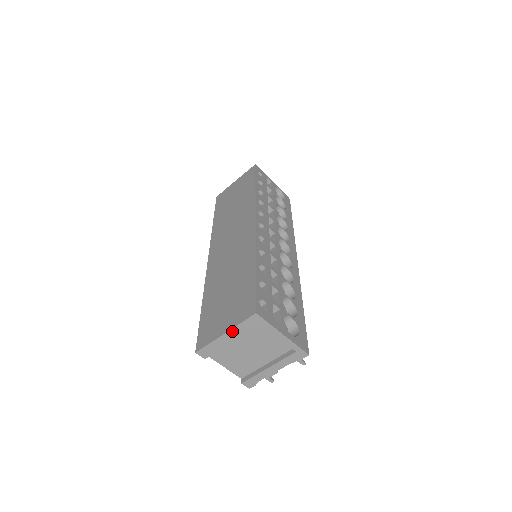
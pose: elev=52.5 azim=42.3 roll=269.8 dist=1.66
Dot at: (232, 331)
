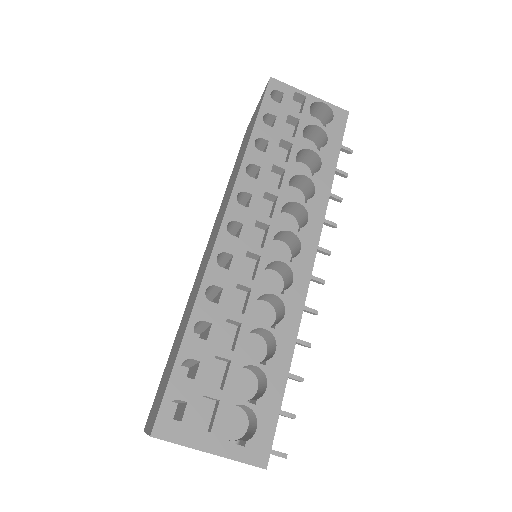
Dot at: occluded
